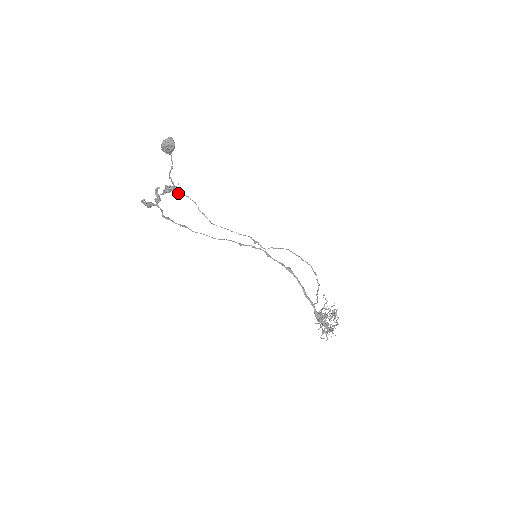
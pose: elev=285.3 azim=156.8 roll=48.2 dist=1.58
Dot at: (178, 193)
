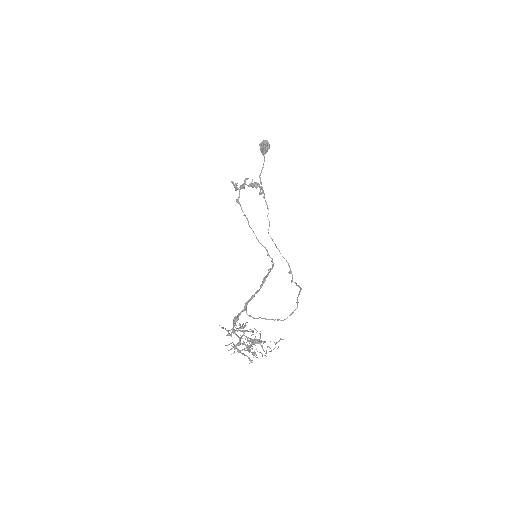
Dot at: (261, 194)
